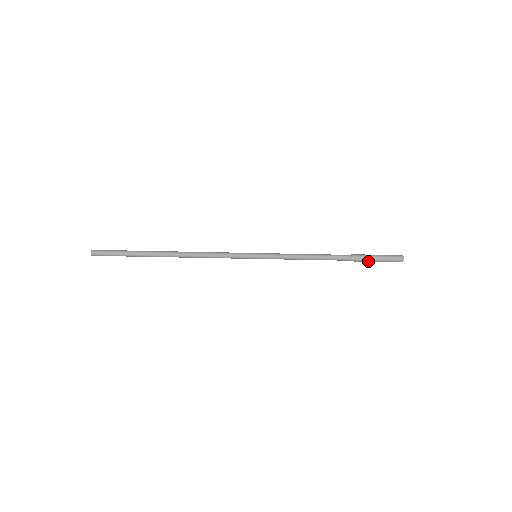
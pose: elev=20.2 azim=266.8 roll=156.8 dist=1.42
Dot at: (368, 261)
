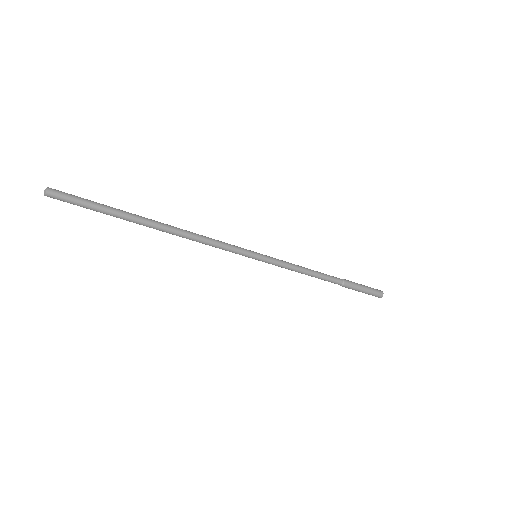
Dot at: occluded
